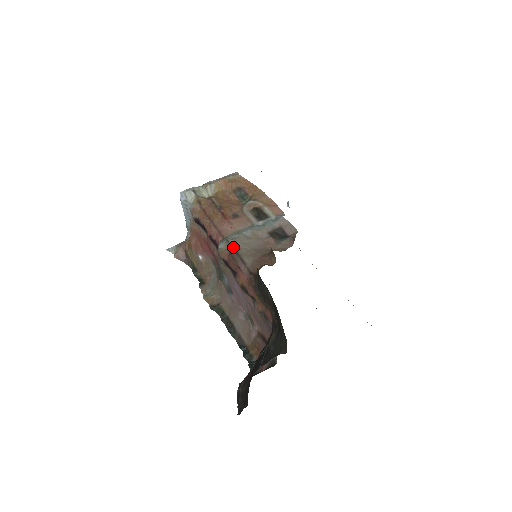
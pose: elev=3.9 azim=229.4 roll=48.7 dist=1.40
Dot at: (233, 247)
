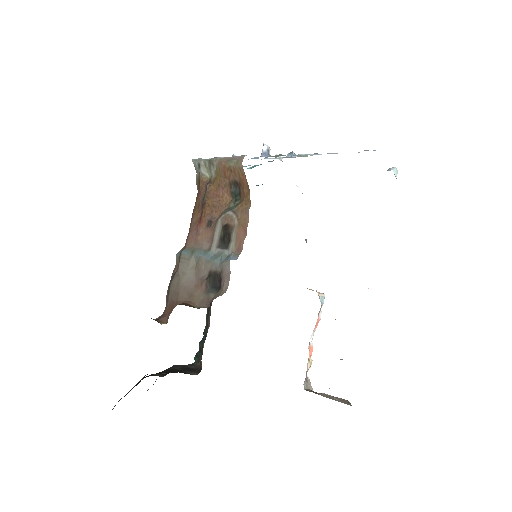
Dot at: (178, 267)
